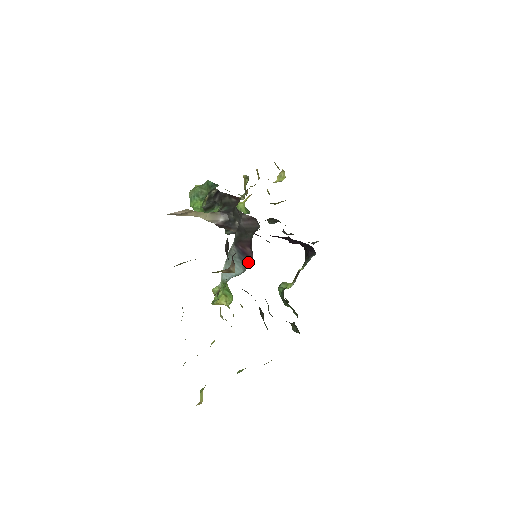
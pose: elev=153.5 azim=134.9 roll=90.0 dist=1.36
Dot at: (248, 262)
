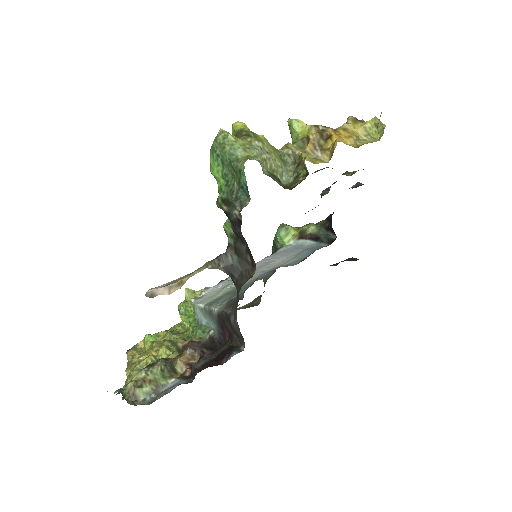
Dot at: (222, 336)
